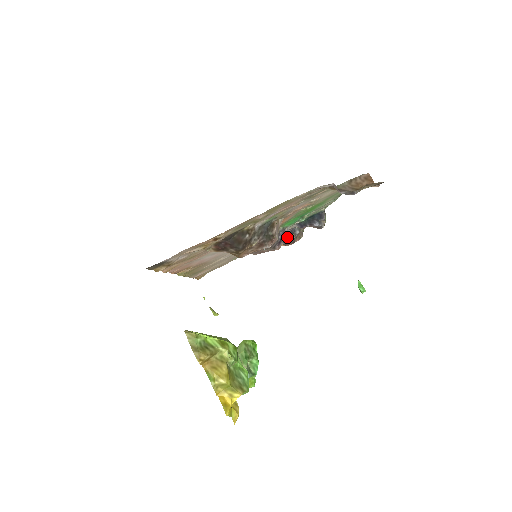
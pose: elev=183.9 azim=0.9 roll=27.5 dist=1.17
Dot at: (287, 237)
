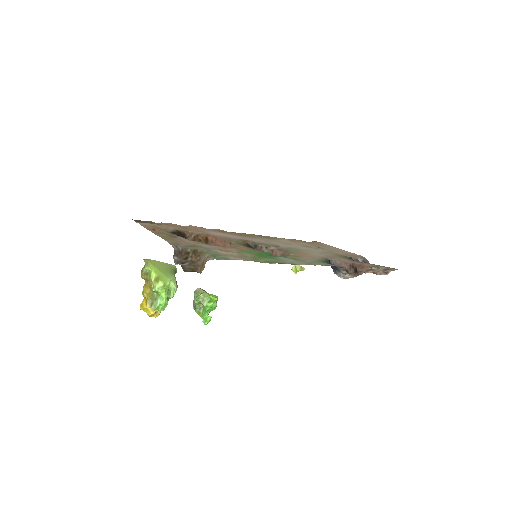
Dot at: occluded
